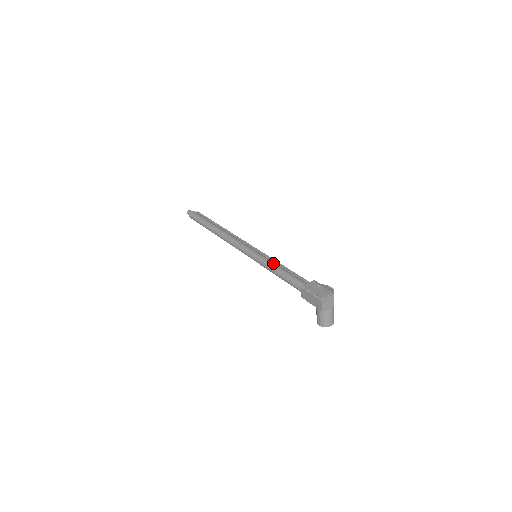
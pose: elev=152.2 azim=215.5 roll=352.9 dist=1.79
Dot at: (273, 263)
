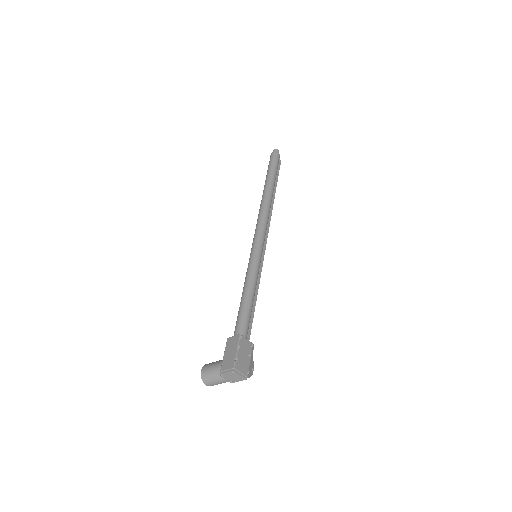
Dot at: (256, 283)
